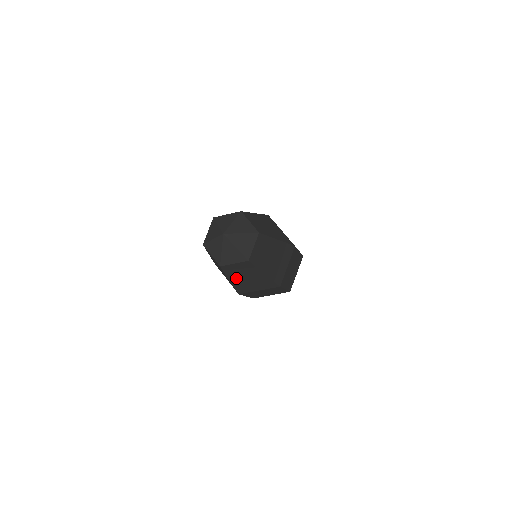
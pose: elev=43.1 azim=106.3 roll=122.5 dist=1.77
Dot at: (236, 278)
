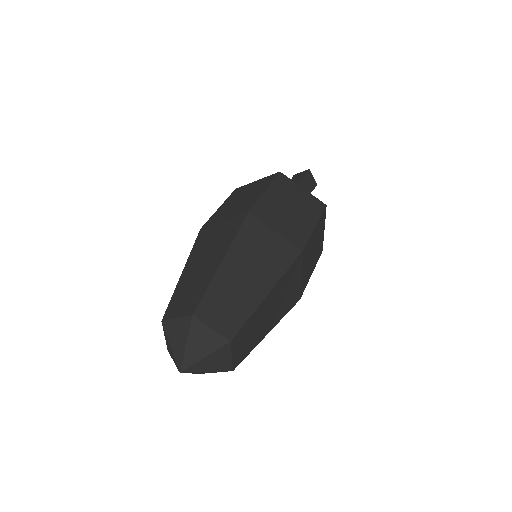
Dot at: occluded
